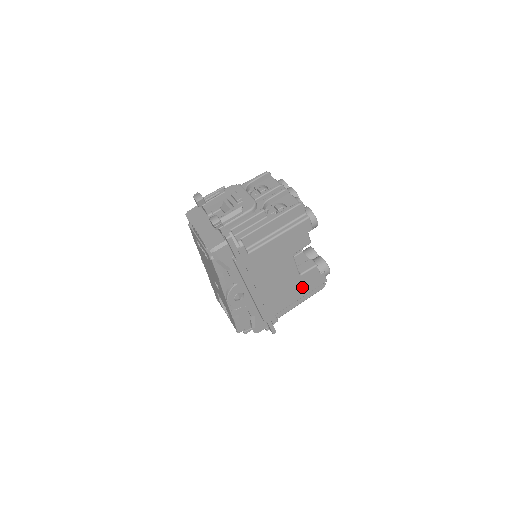
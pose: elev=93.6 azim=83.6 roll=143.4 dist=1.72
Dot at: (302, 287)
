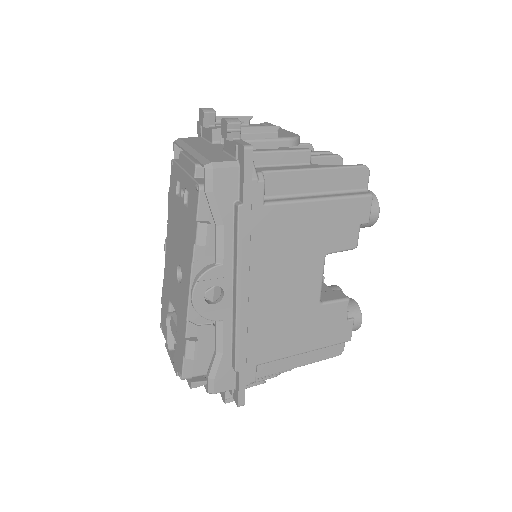
Dot at: (314, 330)
